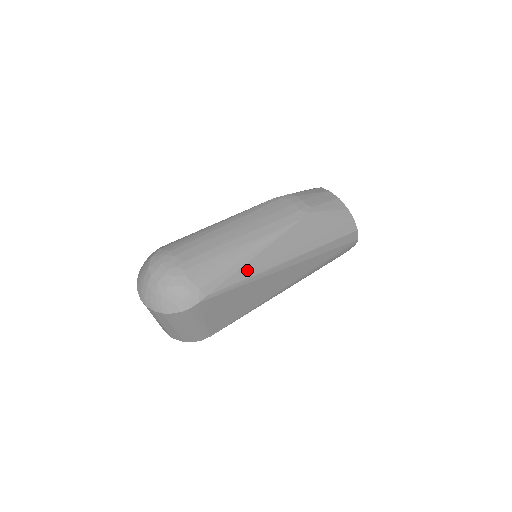
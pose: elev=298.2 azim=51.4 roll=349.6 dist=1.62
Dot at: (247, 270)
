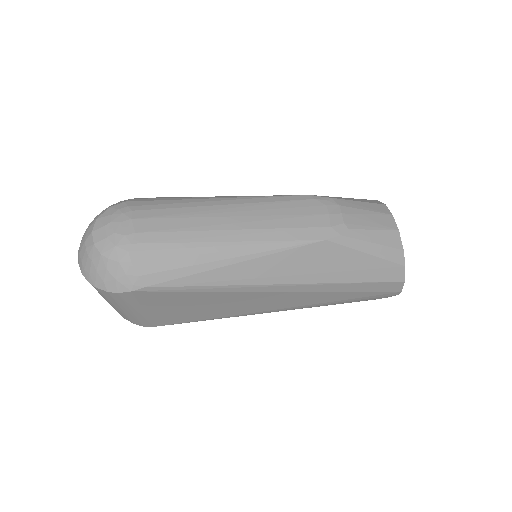
Dot at: (216, 276)
